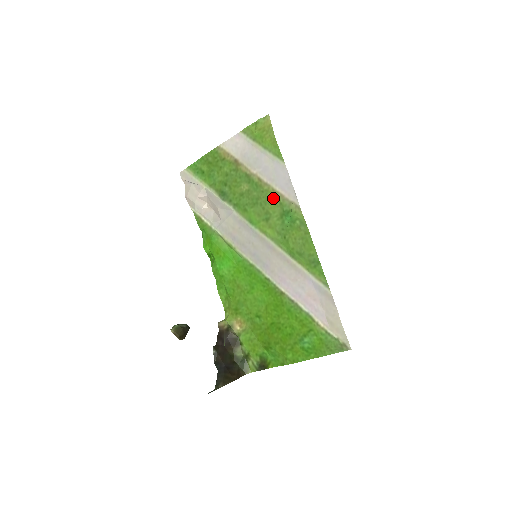
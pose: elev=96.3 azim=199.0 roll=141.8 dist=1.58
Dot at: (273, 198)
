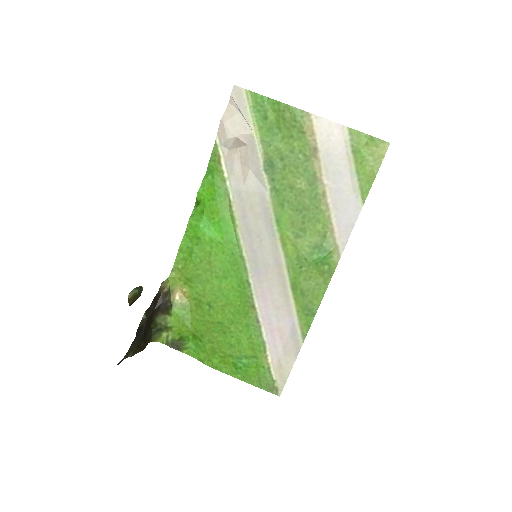
Dot at: (322, 224)
